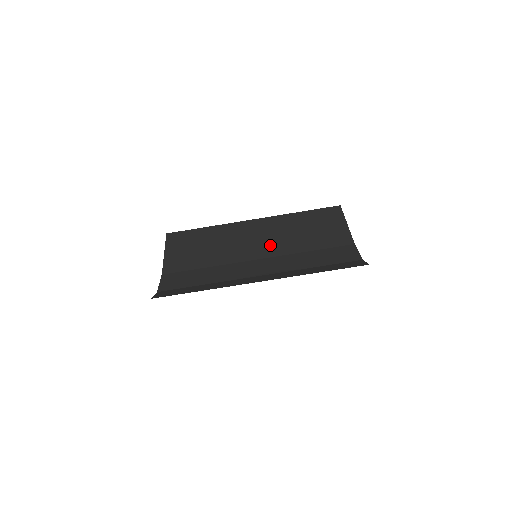
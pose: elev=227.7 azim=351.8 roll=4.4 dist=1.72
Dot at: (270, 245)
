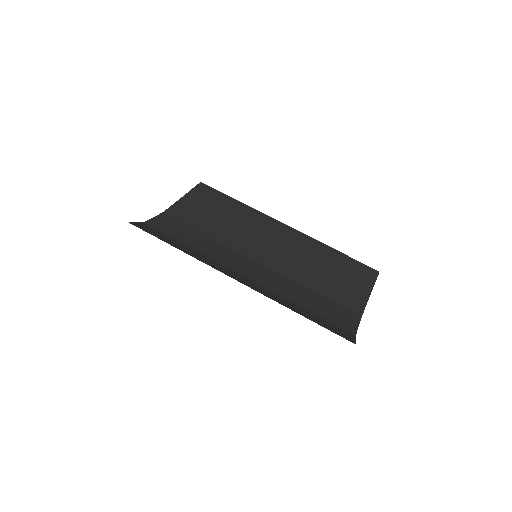
Dot at: (281, 258)
